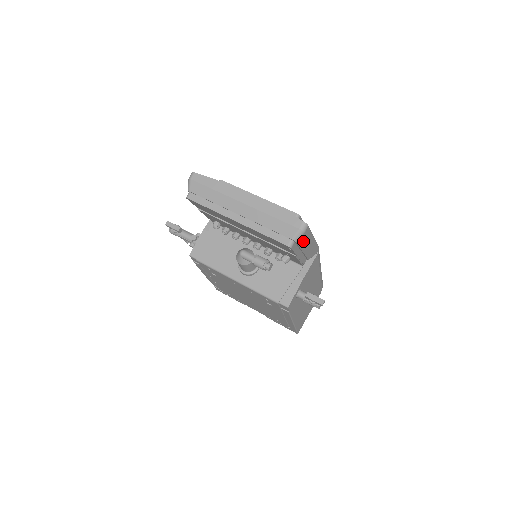
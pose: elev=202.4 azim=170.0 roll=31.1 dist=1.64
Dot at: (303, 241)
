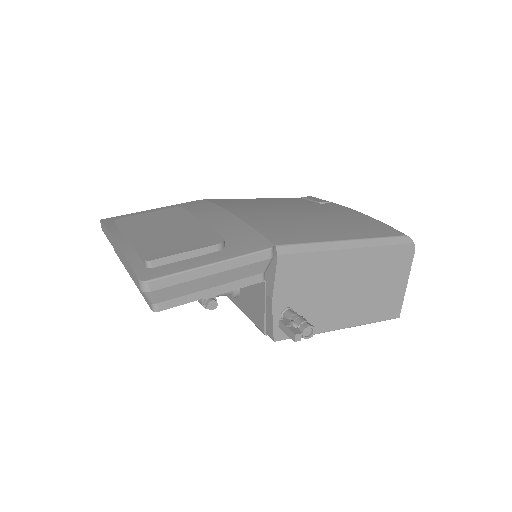
Dot at: (177, 290)
